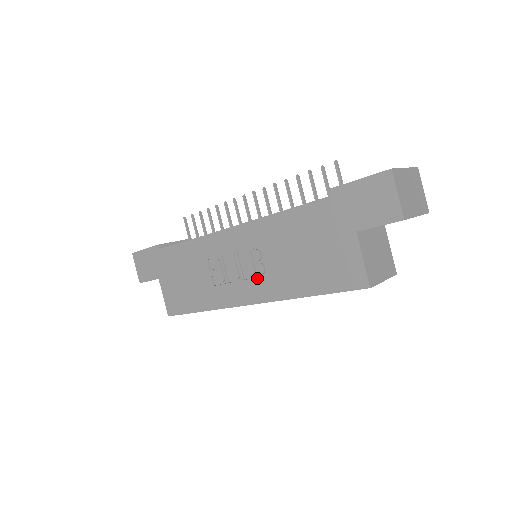
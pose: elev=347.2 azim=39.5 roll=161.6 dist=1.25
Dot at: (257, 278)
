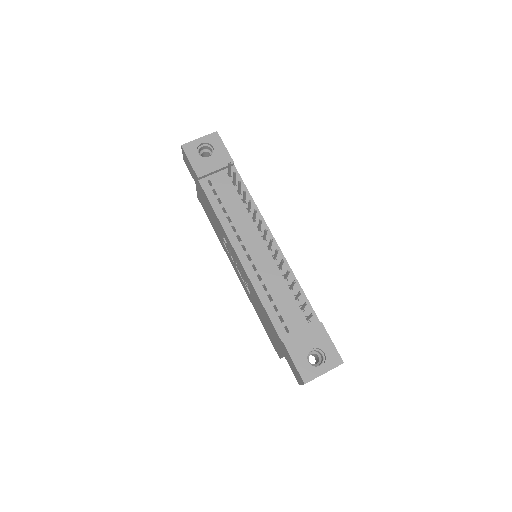
Dot at: (243, 281)
